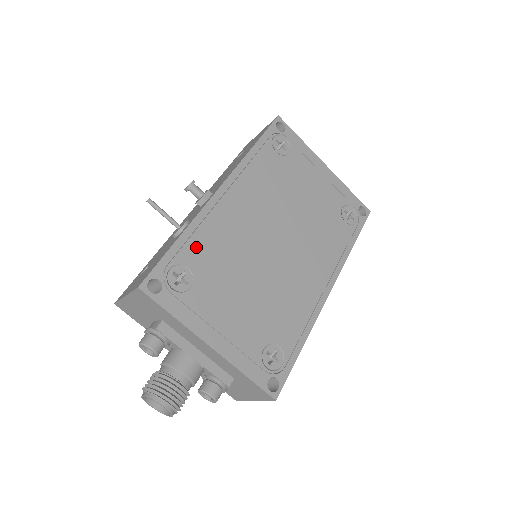
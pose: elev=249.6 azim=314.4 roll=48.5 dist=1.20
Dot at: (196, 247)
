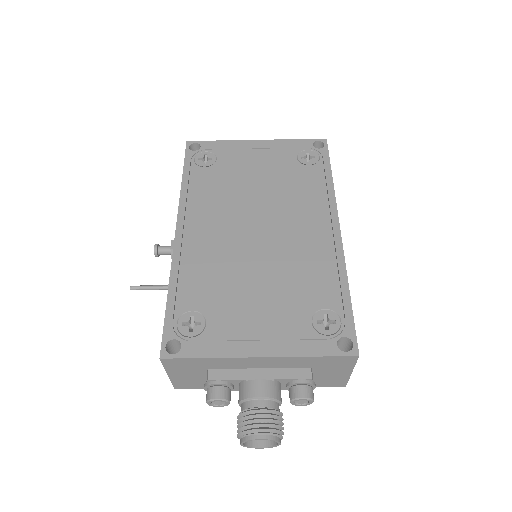
Dot at: (188, 290)
